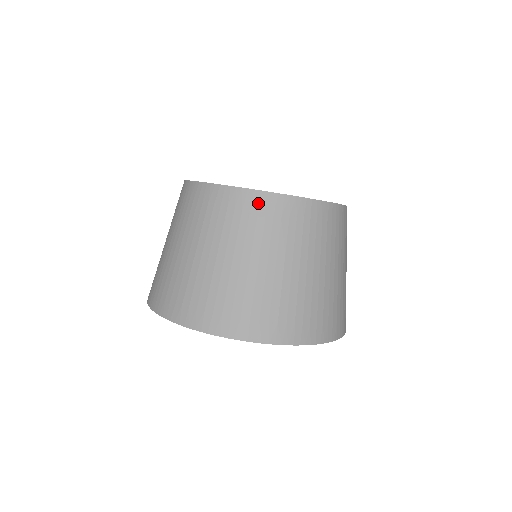
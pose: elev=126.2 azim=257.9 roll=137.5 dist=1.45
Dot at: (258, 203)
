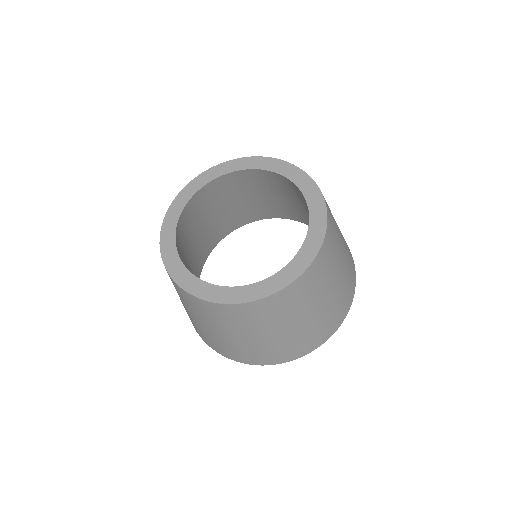
Dot at: (277, 301)
